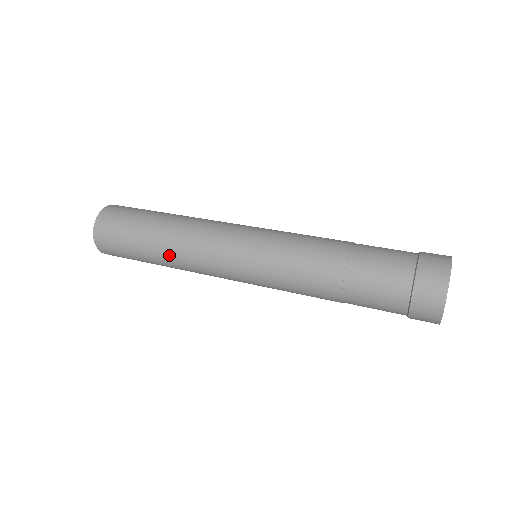
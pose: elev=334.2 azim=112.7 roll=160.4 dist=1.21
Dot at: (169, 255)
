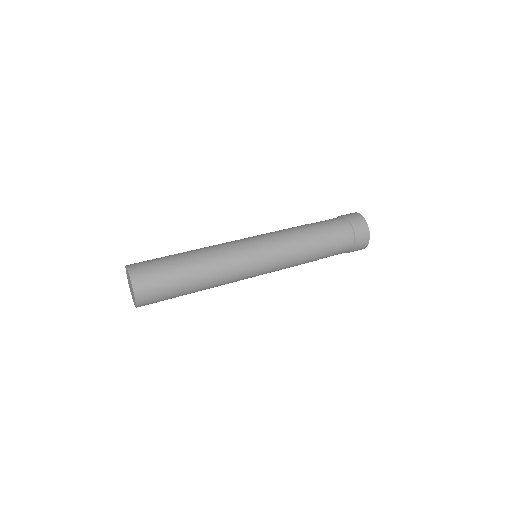
Dot at: (207, 287)
